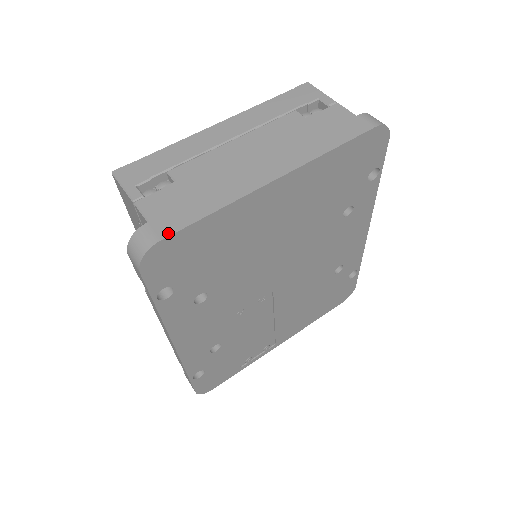
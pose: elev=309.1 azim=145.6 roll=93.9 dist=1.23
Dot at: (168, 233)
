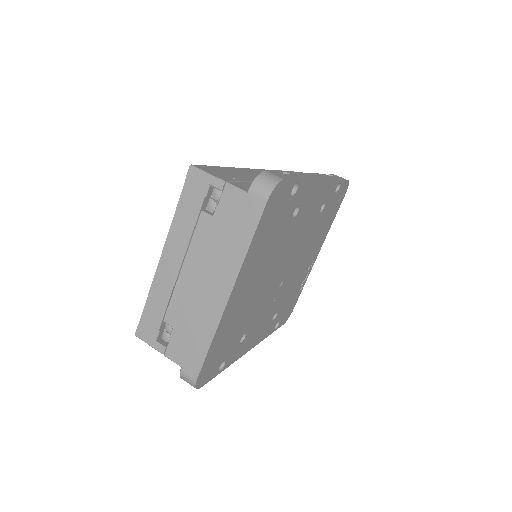
Dot at: (197, 372)
